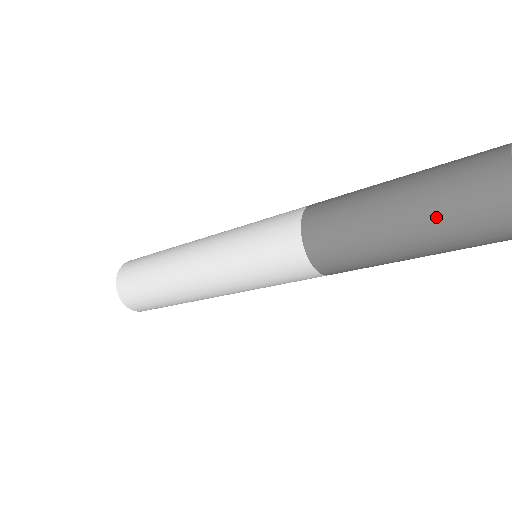
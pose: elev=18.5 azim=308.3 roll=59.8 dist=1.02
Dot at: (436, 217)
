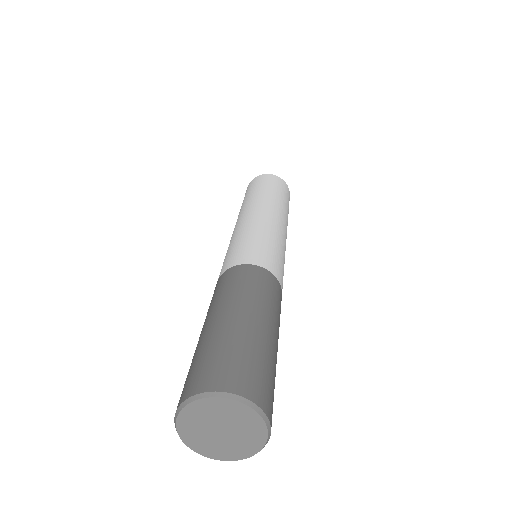
Dot at: occluded
